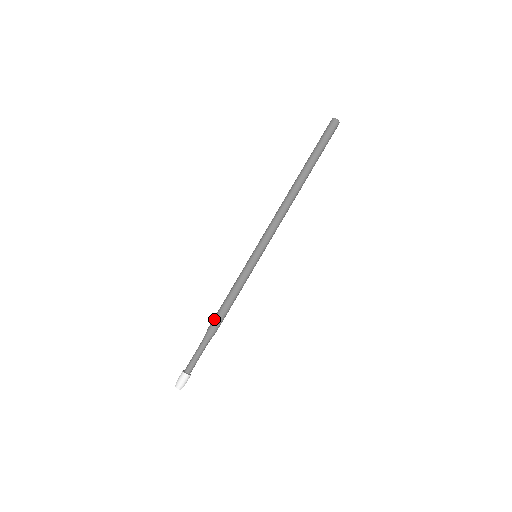
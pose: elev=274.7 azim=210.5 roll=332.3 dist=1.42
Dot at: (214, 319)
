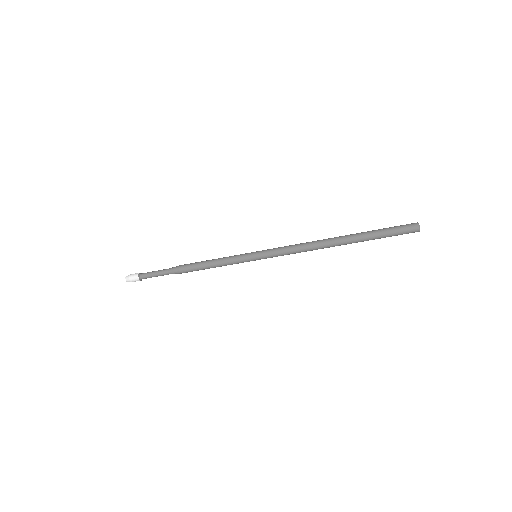
Dot at: (188, 270)
